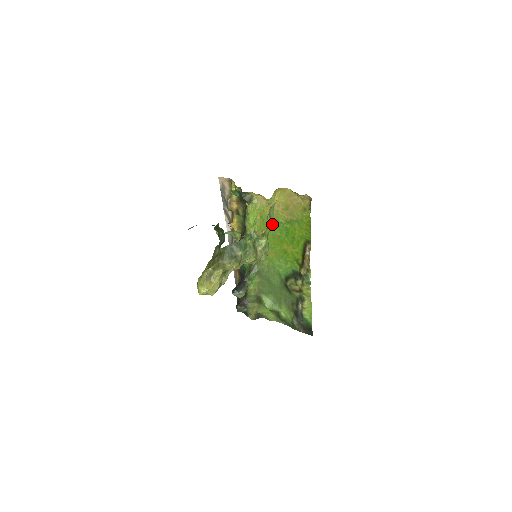
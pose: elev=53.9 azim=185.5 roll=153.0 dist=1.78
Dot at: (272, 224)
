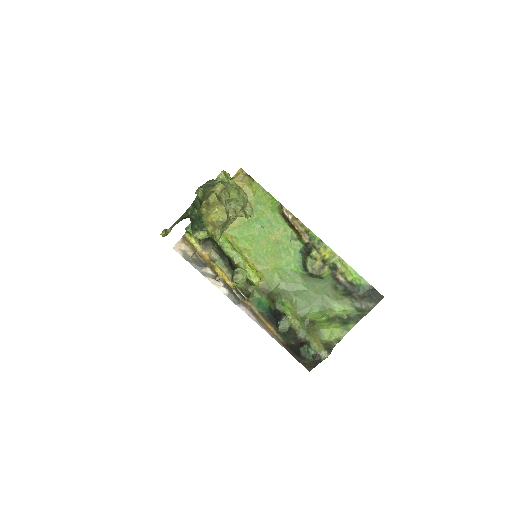
Dot at: (244, 231)
